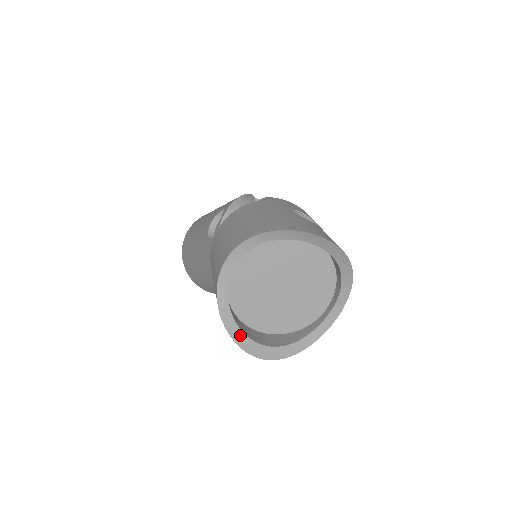
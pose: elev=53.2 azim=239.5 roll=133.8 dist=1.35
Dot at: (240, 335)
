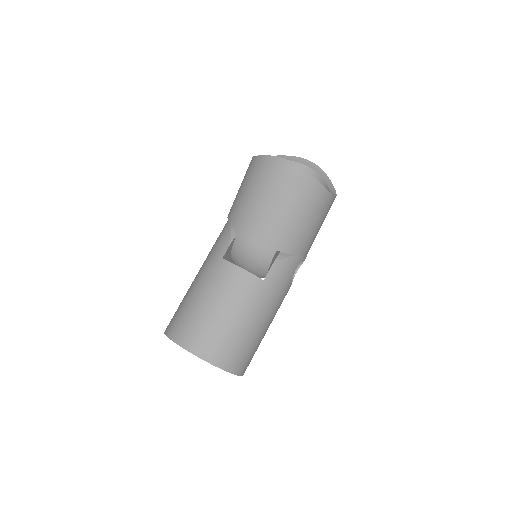
Dot at: occluded
